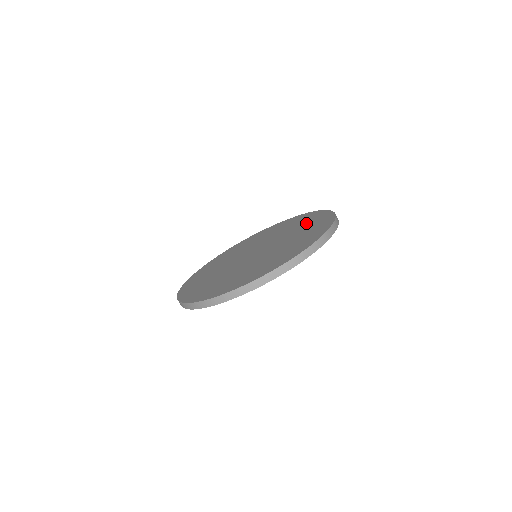
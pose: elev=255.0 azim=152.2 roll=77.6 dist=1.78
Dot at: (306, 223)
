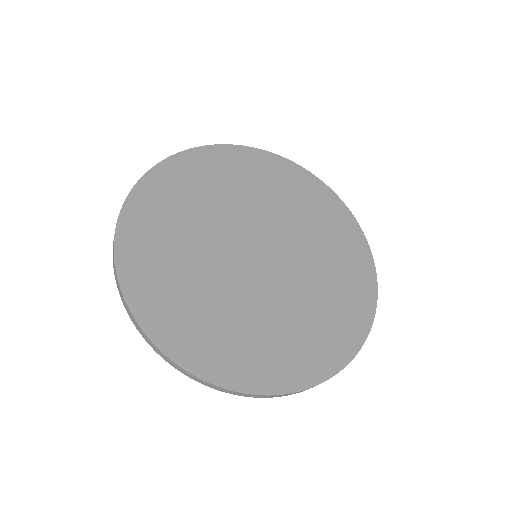
Dot at: (318, 214)
